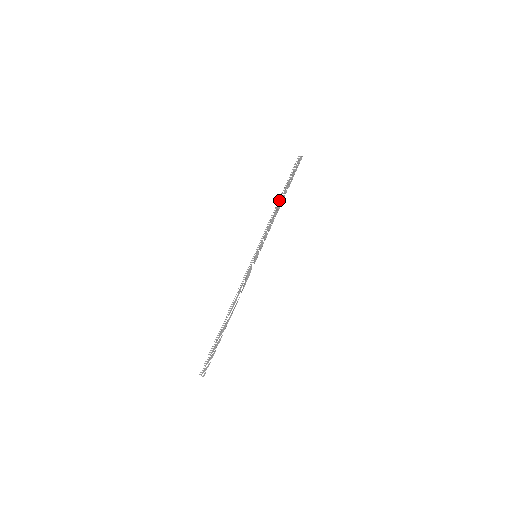
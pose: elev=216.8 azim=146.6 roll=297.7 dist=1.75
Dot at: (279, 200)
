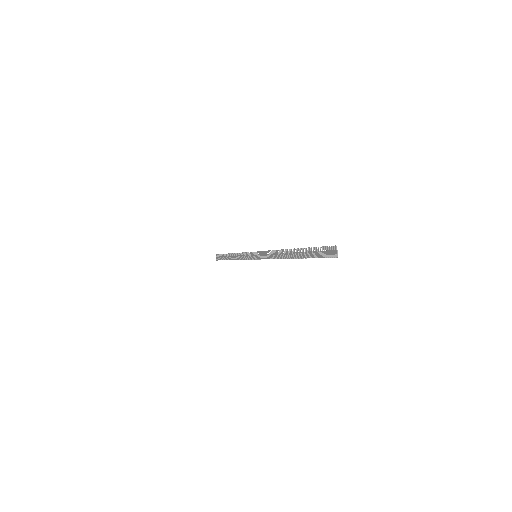
Dot at: (289, 251)
